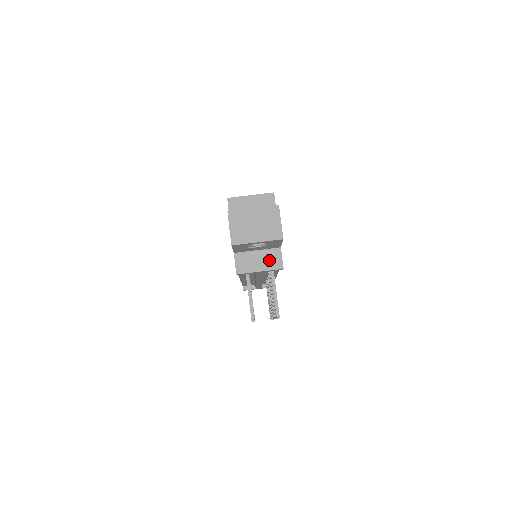
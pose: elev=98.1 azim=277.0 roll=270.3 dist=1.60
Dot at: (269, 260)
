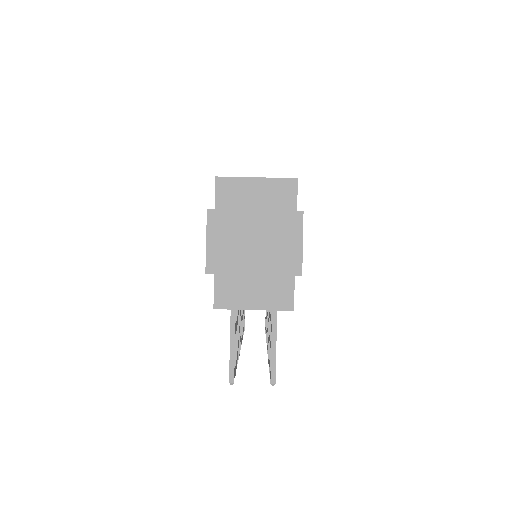
Dot at: (272, 293)
